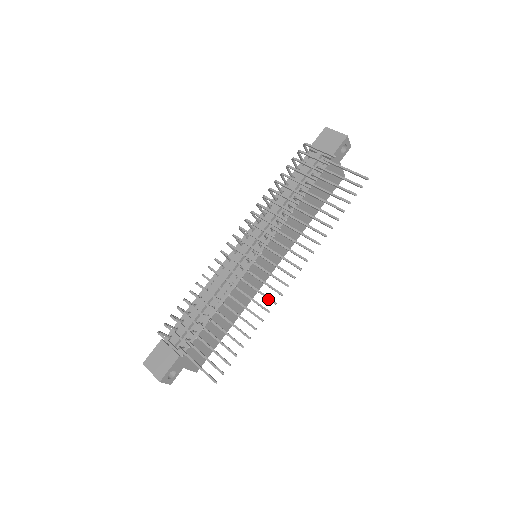
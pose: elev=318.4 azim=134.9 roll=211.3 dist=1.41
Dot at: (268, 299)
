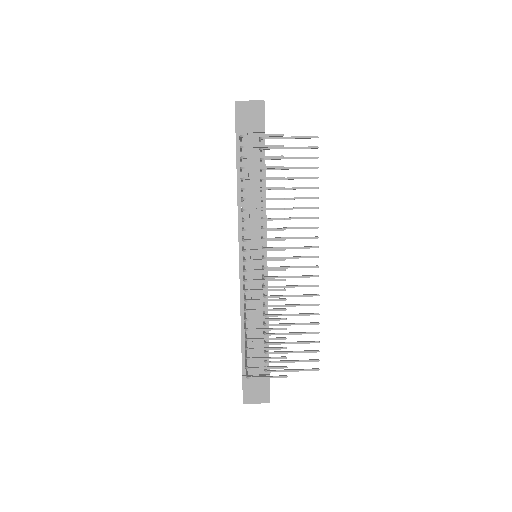
Dot at: occluded
